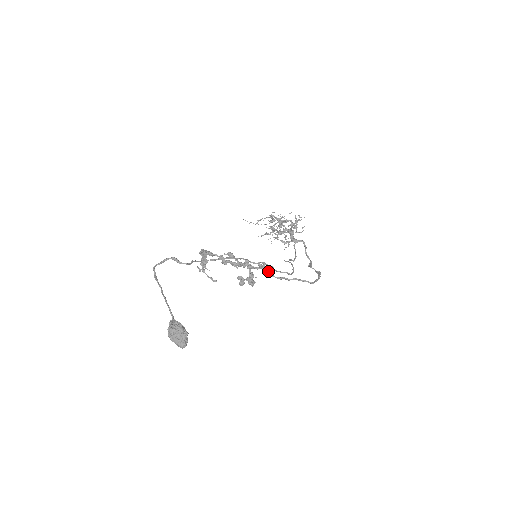
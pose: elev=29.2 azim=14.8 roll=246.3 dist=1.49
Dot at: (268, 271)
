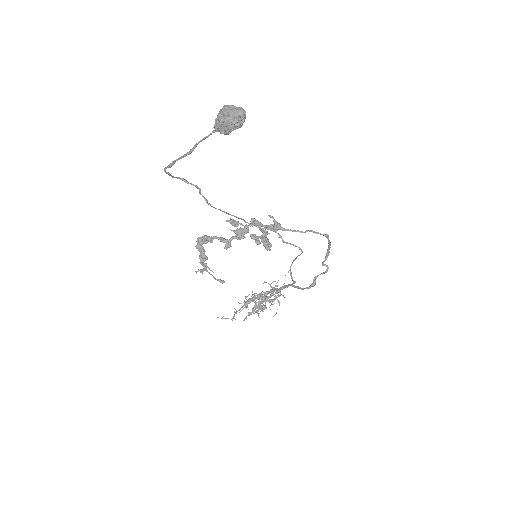
Dot at: (279, 225)
